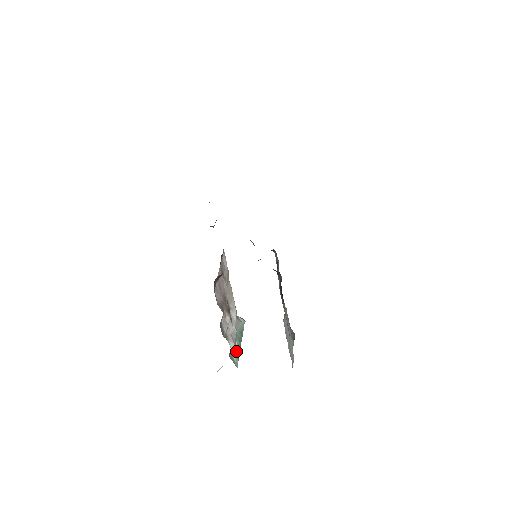
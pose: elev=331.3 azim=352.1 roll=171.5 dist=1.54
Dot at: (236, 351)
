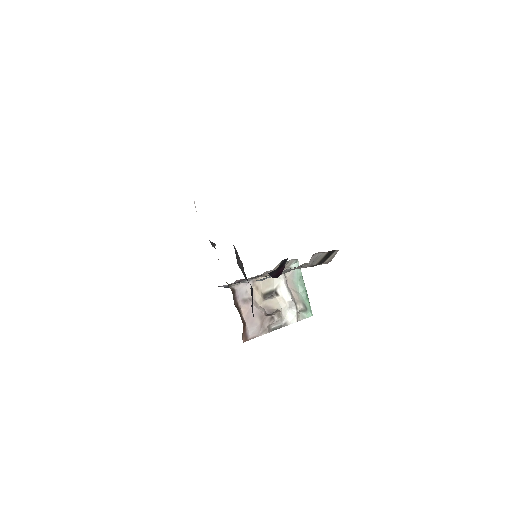
Dot at: (302, 309)
